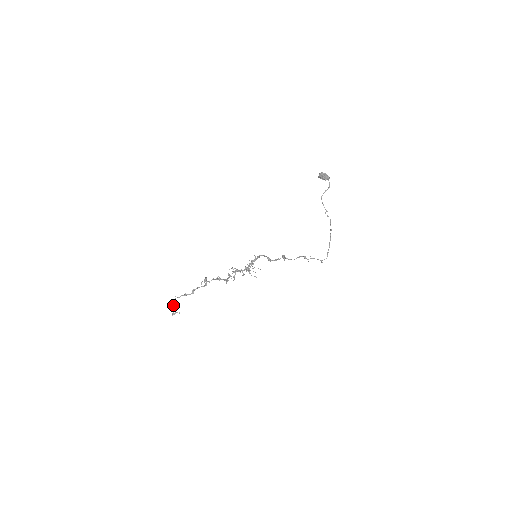
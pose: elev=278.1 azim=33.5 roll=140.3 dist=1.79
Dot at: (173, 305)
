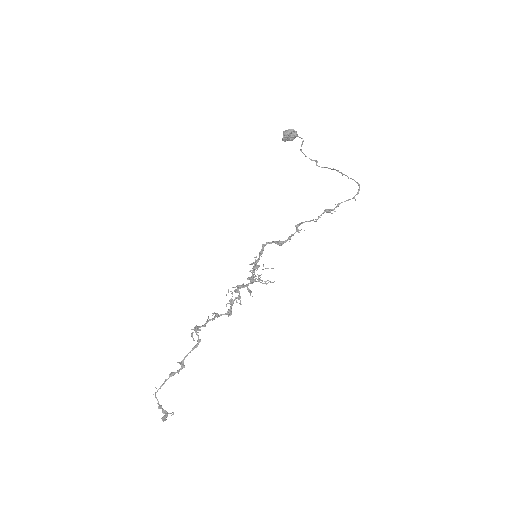
Dot at: (157, 403)
